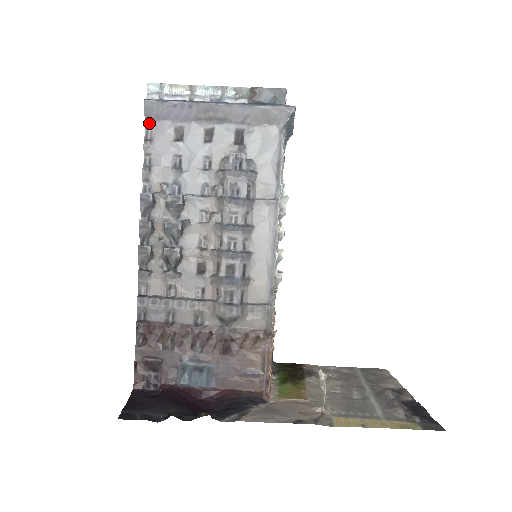
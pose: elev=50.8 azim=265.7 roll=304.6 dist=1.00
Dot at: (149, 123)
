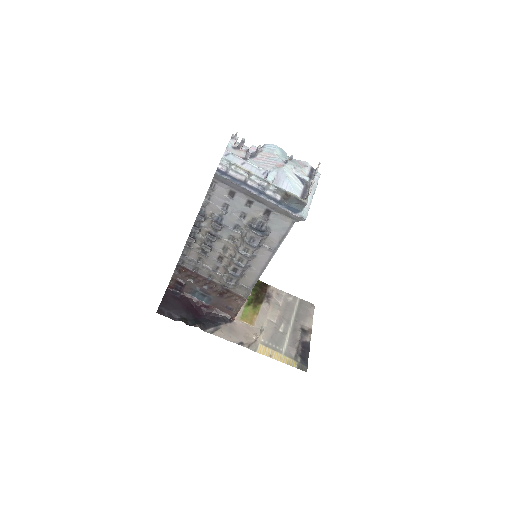
Dot at: (215, 180)
